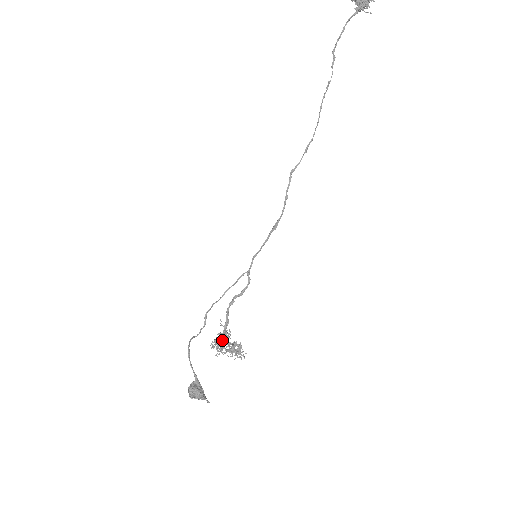
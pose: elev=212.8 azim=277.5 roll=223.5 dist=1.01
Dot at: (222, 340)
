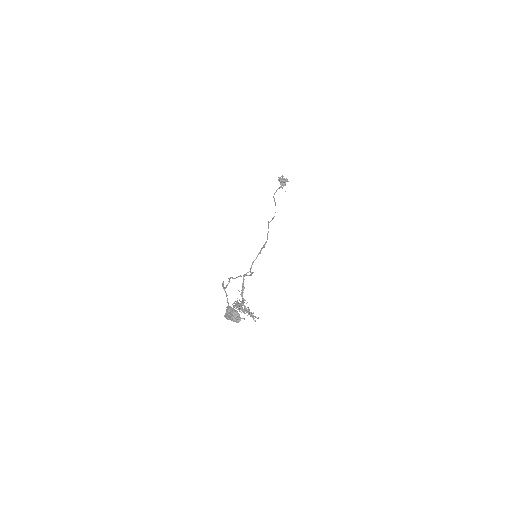
Dot at: (240, 303)
